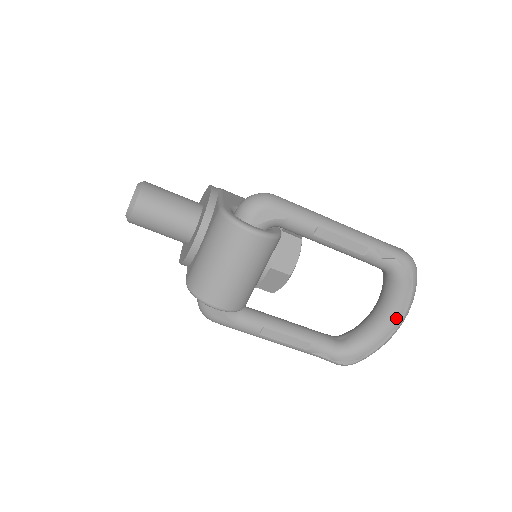
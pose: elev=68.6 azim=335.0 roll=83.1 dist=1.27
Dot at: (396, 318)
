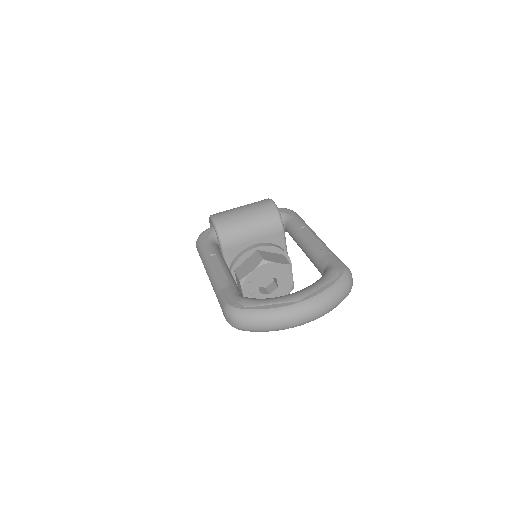
Dot at: (303, 293)
